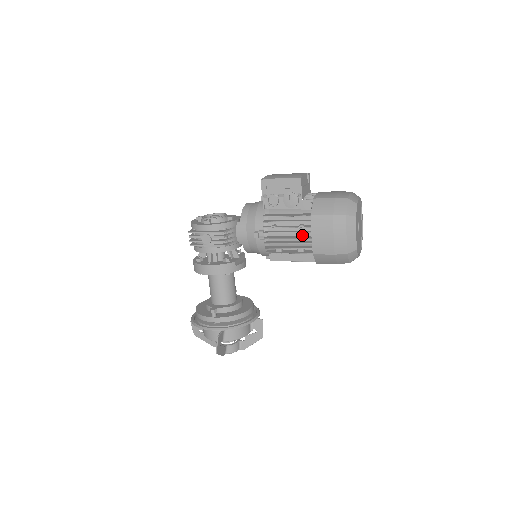
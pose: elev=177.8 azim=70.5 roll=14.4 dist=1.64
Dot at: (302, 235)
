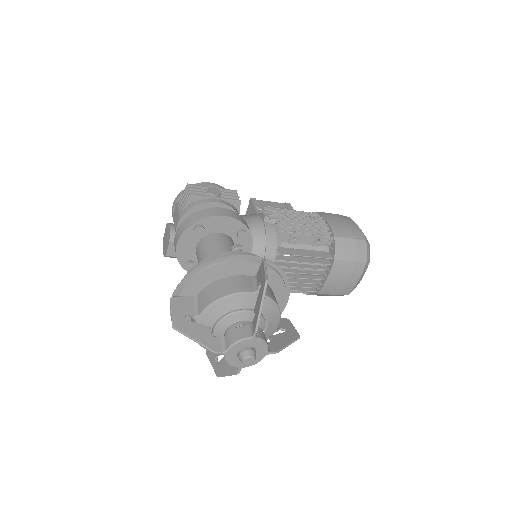
Dot at: occluded
